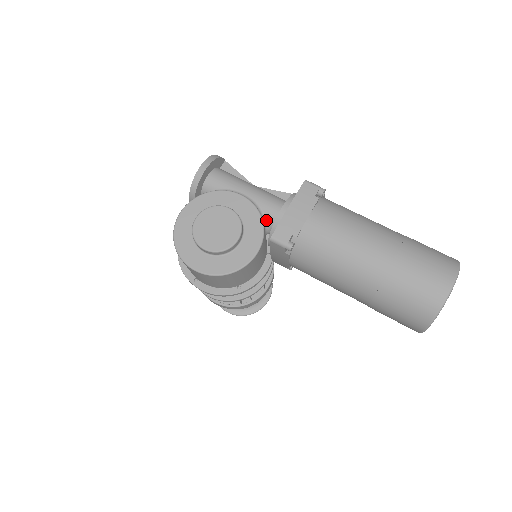
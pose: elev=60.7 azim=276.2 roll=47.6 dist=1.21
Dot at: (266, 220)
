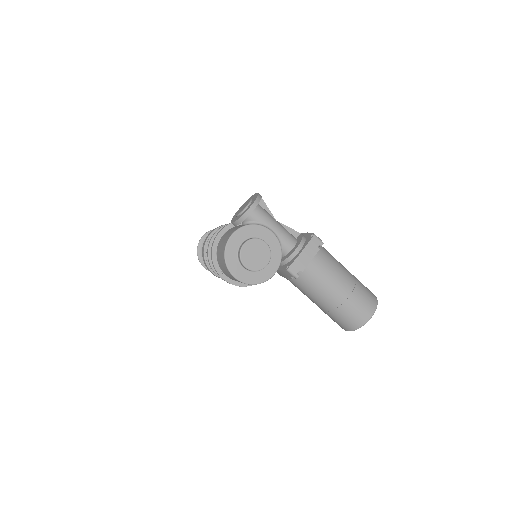
Dot at: (282, 250)
